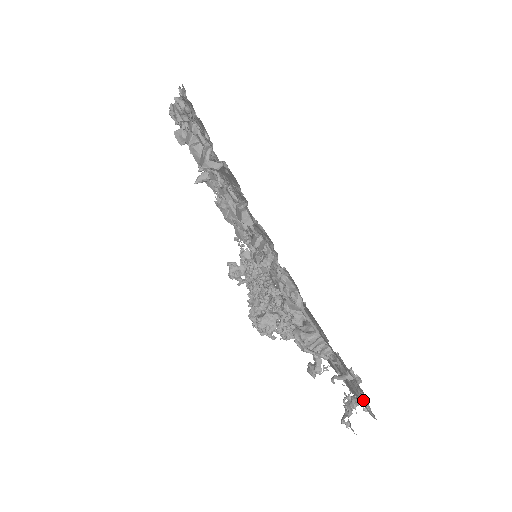
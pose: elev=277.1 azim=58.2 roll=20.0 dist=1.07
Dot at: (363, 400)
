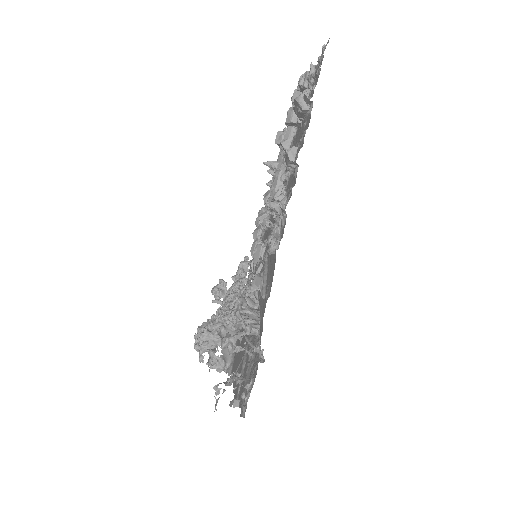
Dot at: (249, 387)
